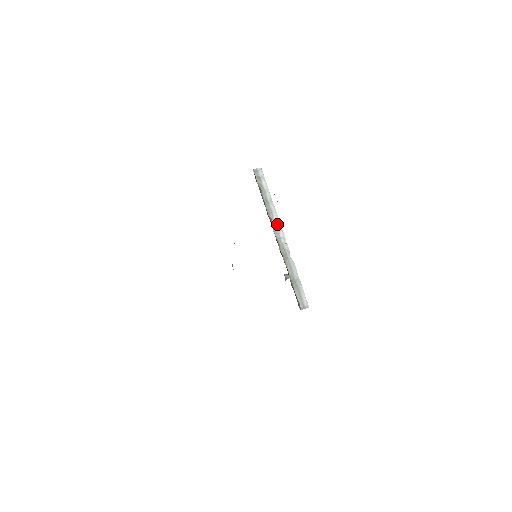
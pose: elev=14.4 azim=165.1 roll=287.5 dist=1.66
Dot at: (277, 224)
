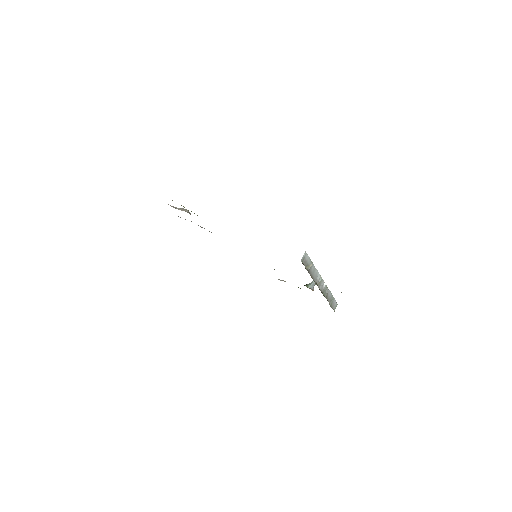
Dot at: (319, 280)
